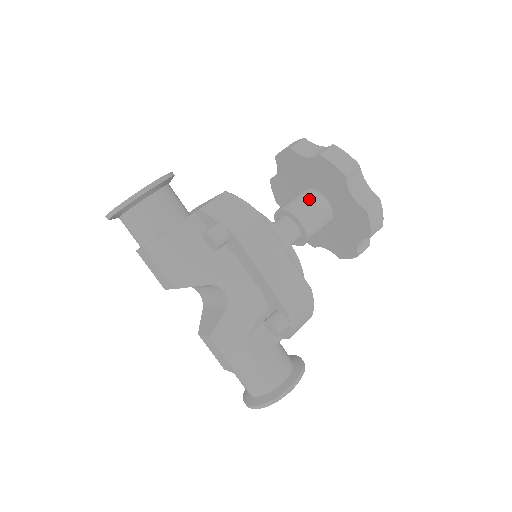
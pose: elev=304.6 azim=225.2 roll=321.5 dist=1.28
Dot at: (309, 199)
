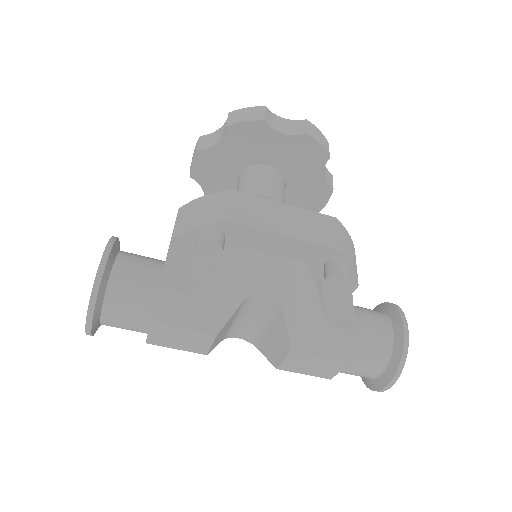
Dot at: (251, 176)
